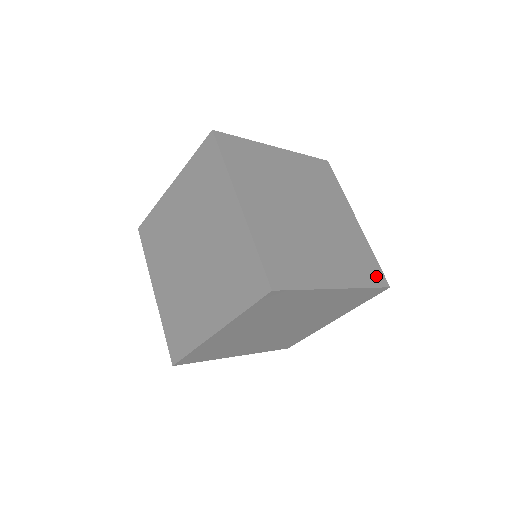
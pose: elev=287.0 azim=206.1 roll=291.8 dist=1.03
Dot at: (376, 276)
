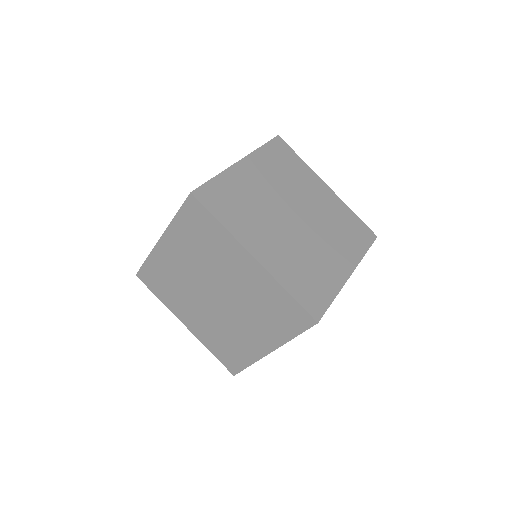
Dot at: (312, 302)
